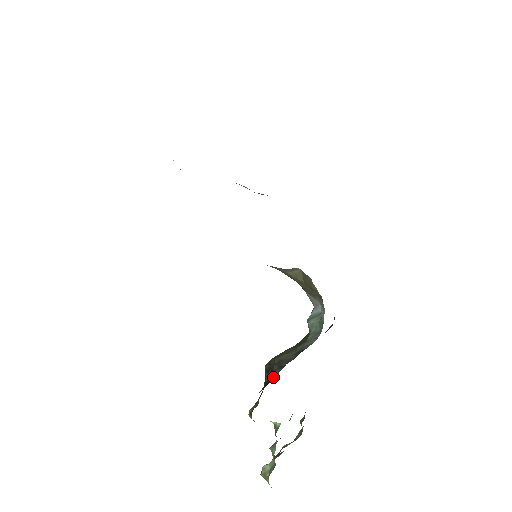
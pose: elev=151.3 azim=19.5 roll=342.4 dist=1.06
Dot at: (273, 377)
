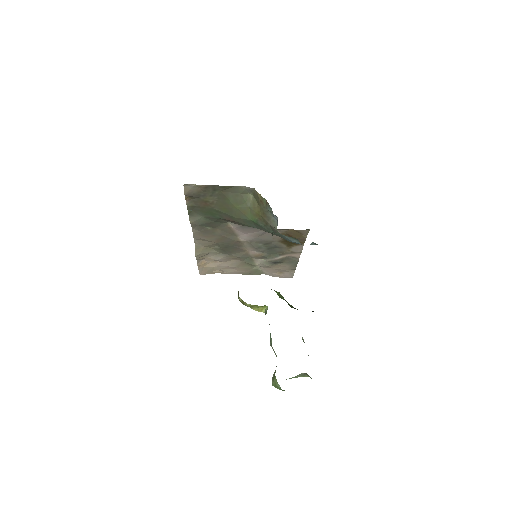
Dot at: occluded
